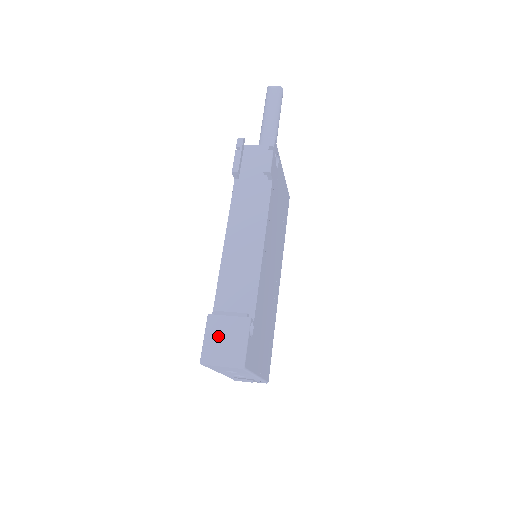
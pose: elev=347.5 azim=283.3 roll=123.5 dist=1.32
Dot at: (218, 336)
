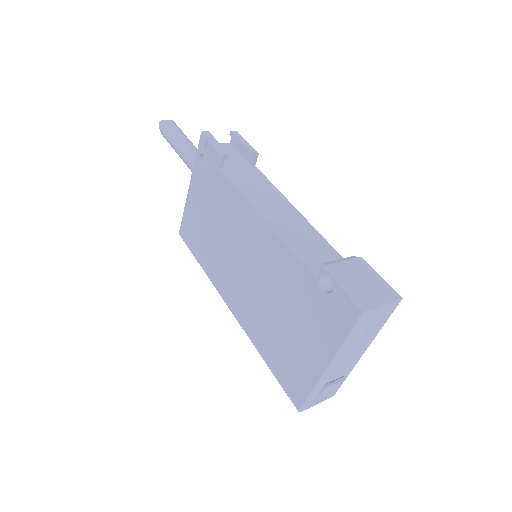
Dot at: (354, 280)
